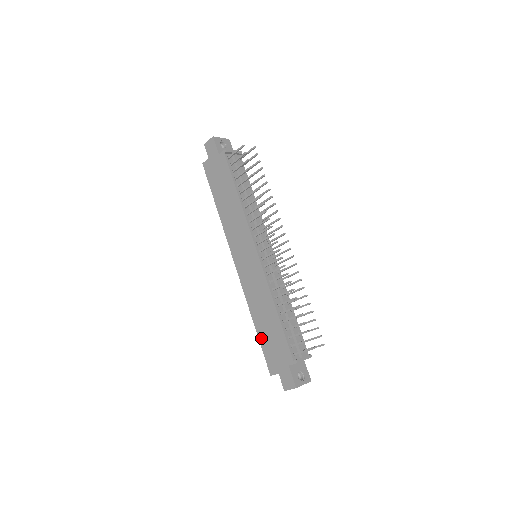
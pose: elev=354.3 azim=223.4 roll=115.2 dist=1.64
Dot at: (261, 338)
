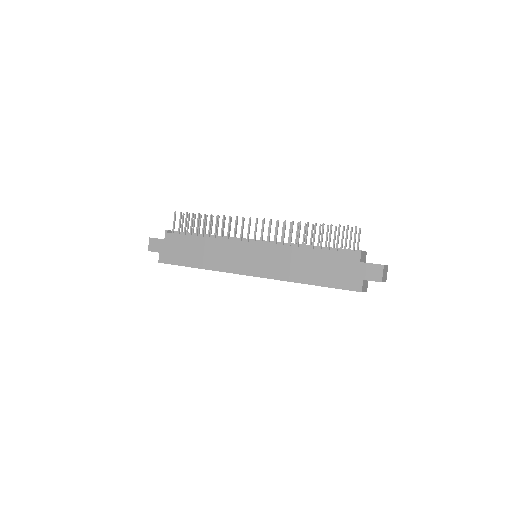
Dot at: (323, 283)
